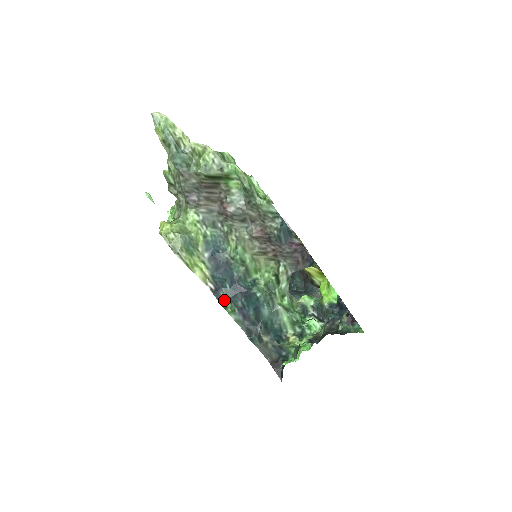
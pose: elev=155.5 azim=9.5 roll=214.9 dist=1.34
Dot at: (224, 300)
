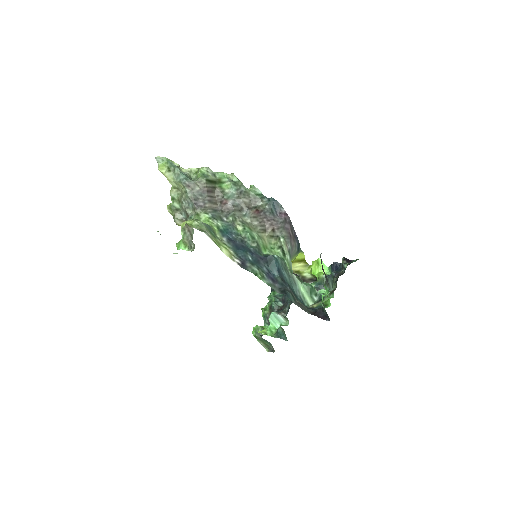
Dot at: (252, 268)
